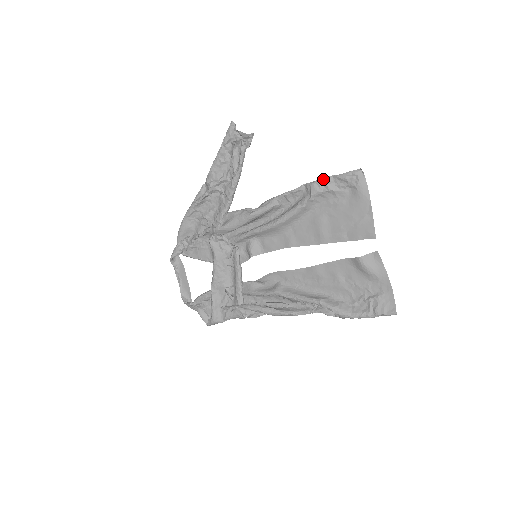
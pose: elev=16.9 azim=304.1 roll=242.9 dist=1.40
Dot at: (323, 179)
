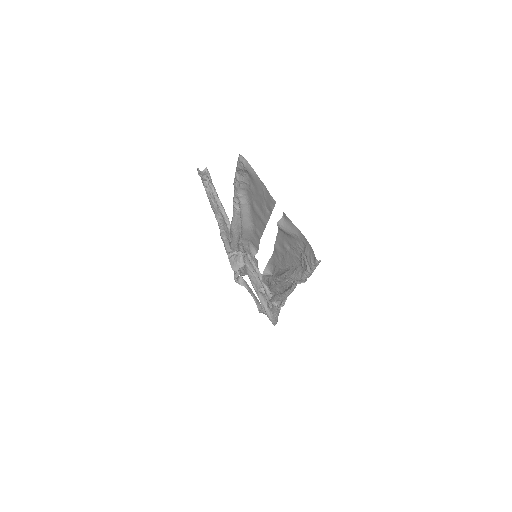
Dot at: occluded
